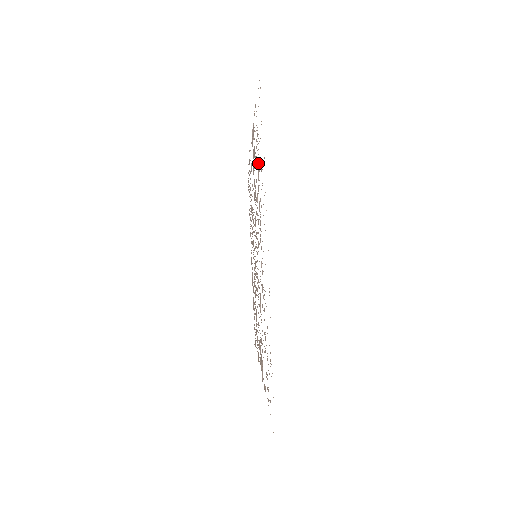
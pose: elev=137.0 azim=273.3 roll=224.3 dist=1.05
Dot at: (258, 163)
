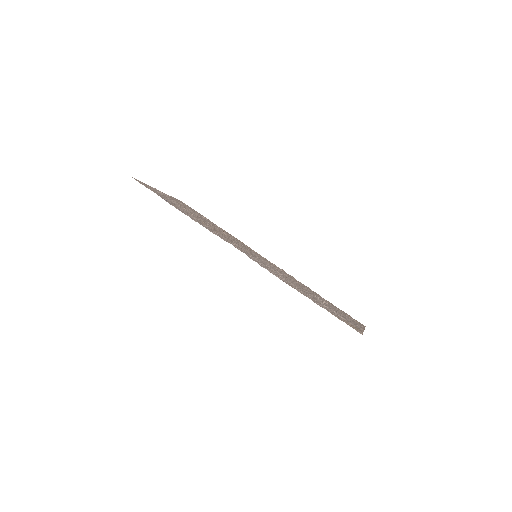
Dot at: occluded
